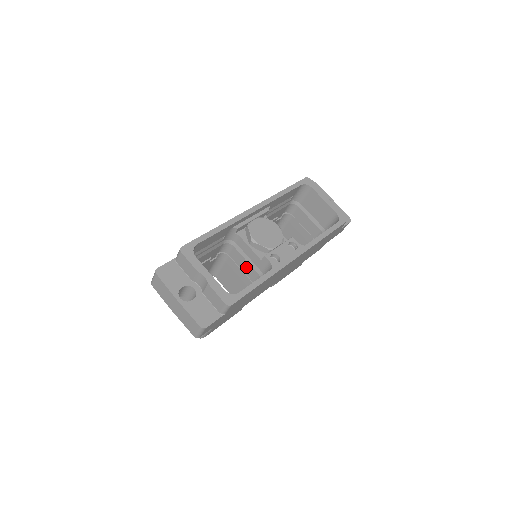
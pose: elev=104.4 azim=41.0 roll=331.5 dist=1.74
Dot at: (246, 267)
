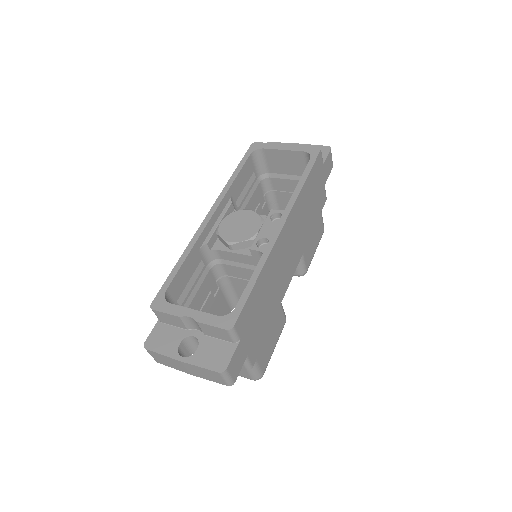
Dot at: (249, 274)
